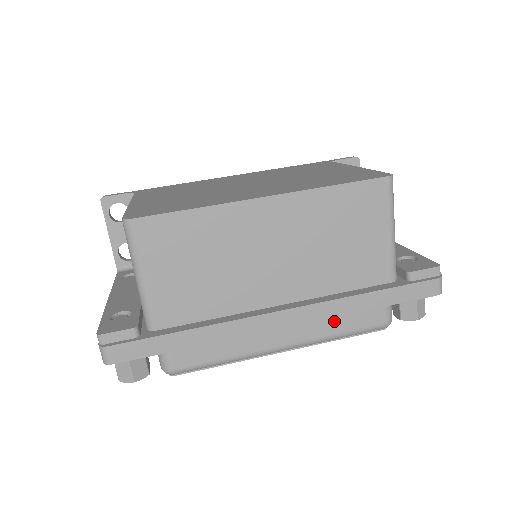
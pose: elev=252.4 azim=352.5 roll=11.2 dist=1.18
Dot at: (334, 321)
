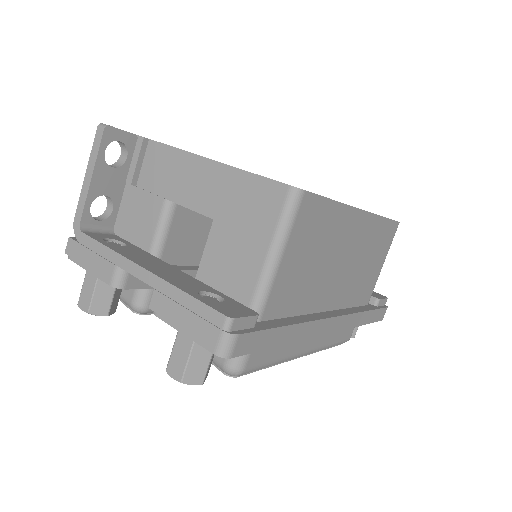
Dot at: (335, 332)
